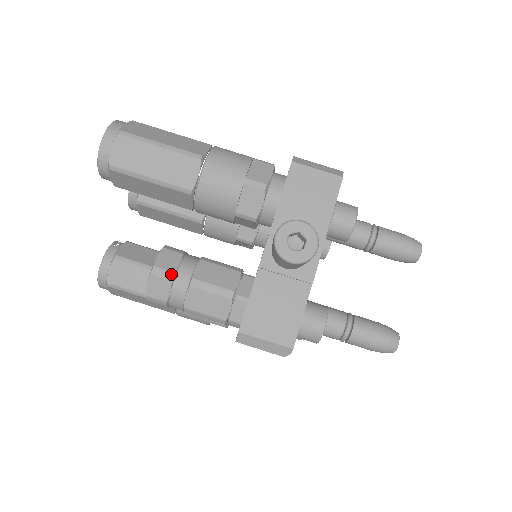
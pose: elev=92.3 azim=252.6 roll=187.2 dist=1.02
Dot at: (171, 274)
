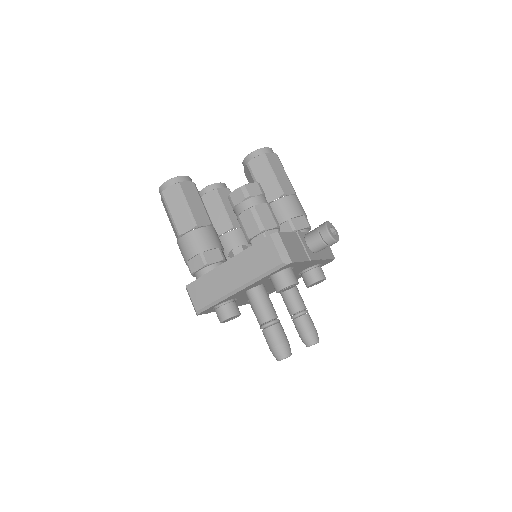
Dot at: occluded
